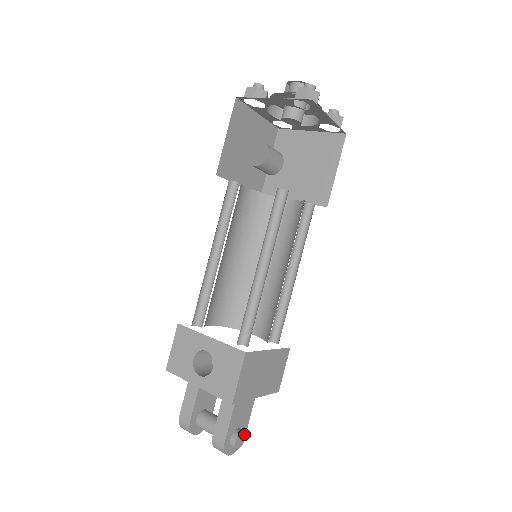
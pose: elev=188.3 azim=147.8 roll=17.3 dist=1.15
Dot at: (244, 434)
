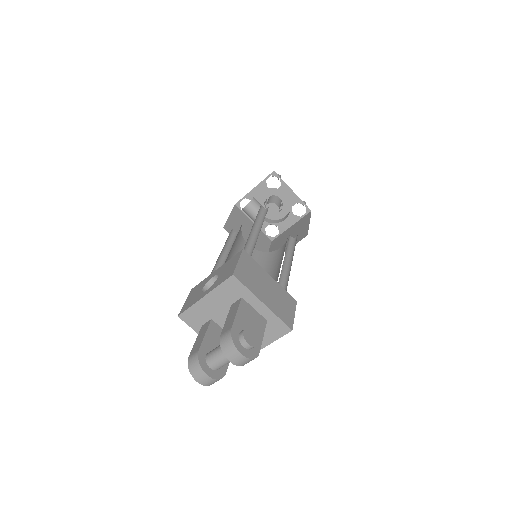
Dot at: (254, 337)
